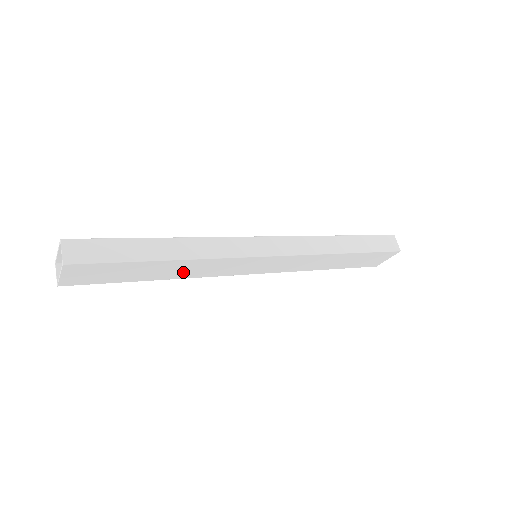
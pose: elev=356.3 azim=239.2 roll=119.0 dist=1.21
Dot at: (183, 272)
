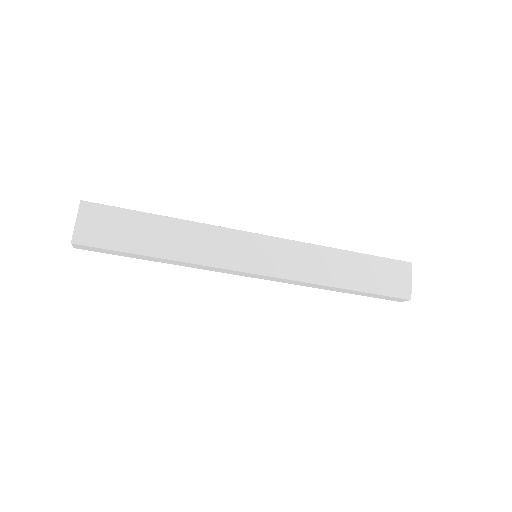
Dot at: (184, 247)
